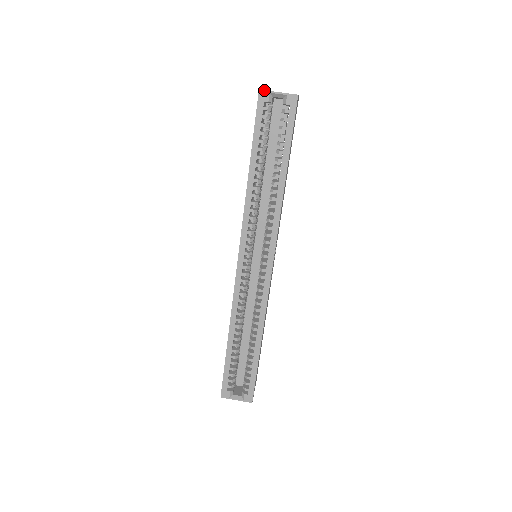
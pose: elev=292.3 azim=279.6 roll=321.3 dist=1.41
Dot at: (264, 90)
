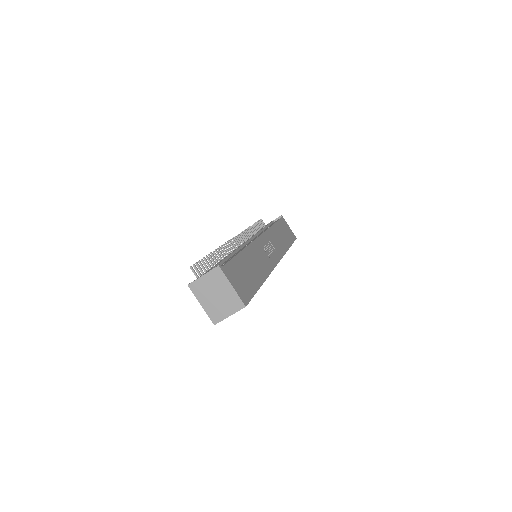
Dot at: occluded
